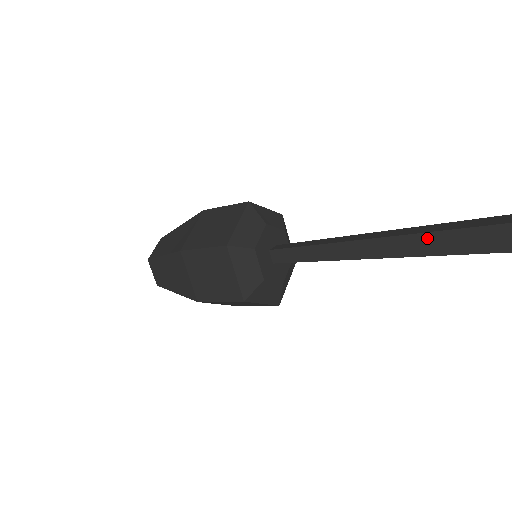
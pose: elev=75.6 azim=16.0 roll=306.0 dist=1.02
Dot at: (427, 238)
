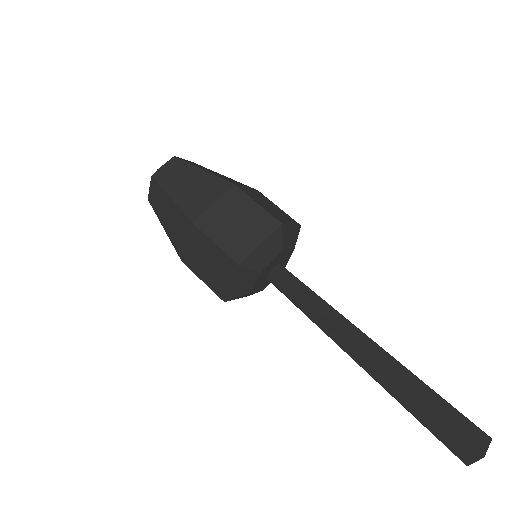
Dot at: (393, 382)
